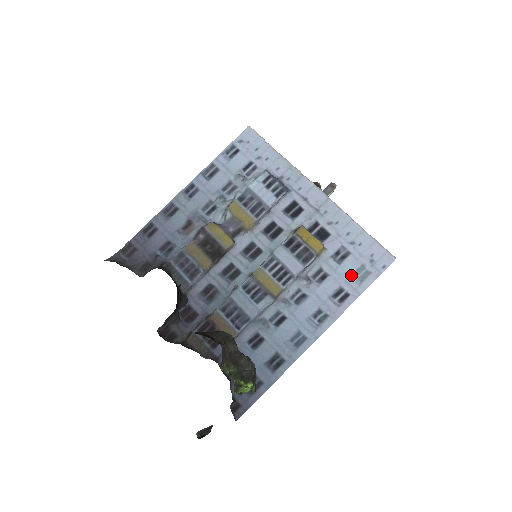
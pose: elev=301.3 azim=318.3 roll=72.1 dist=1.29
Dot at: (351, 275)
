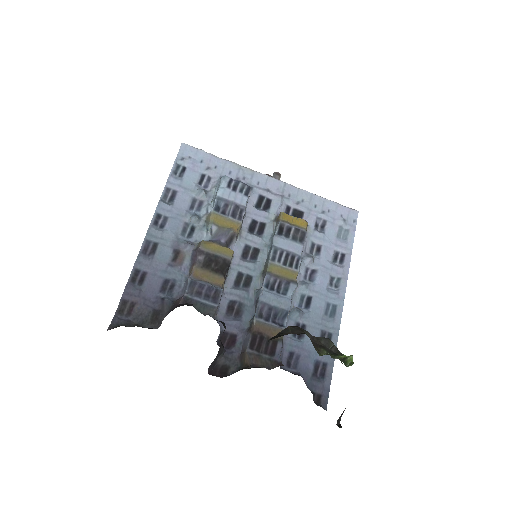
Dot at: (336, 238)
